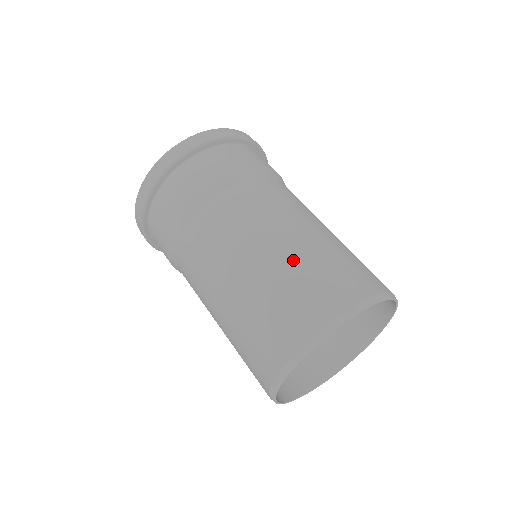
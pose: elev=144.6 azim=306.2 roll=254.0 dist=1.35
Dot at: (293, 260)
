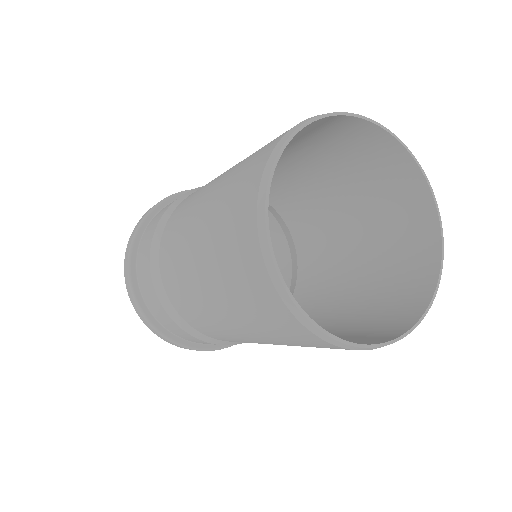
Dot at: occluded
